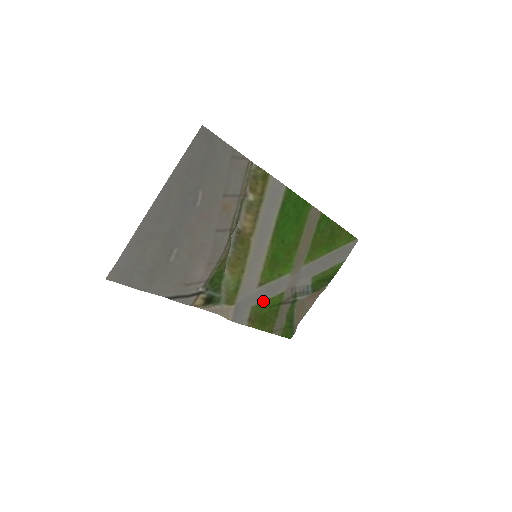
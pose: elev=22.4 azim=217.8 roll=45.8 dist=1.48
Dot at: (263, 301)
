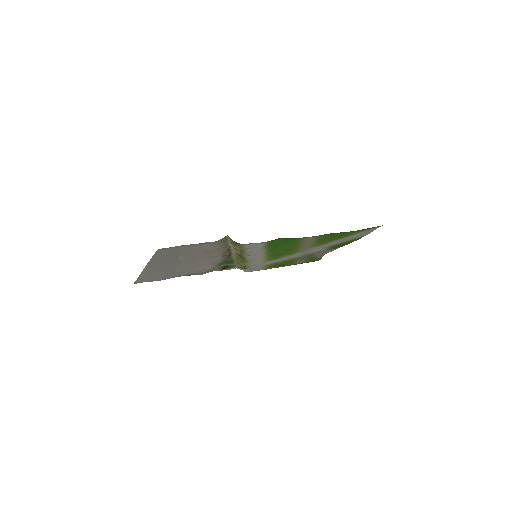
Dot at: (276, 262)
